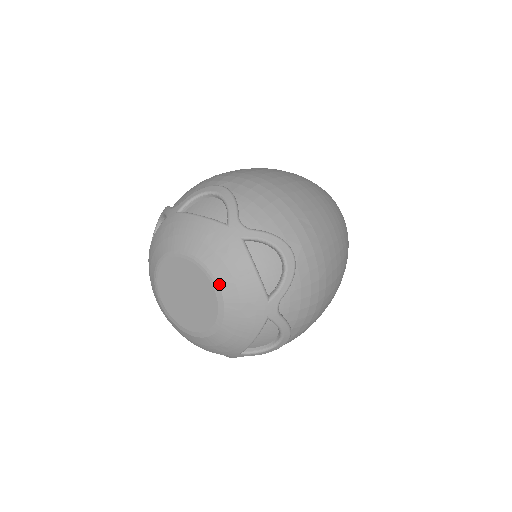
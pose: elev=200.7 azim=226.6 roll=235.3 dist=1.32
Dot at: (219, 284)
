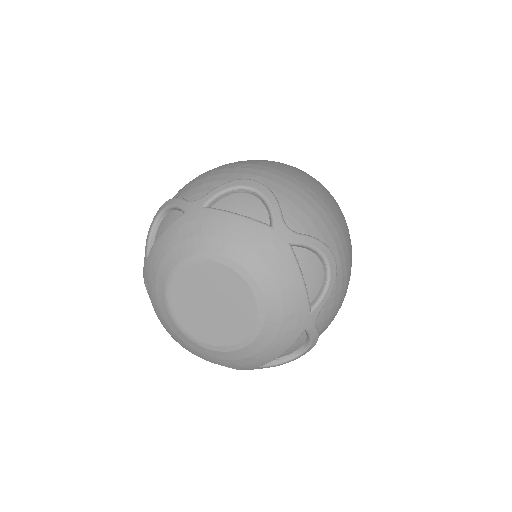
Dot at: (220, 255)
